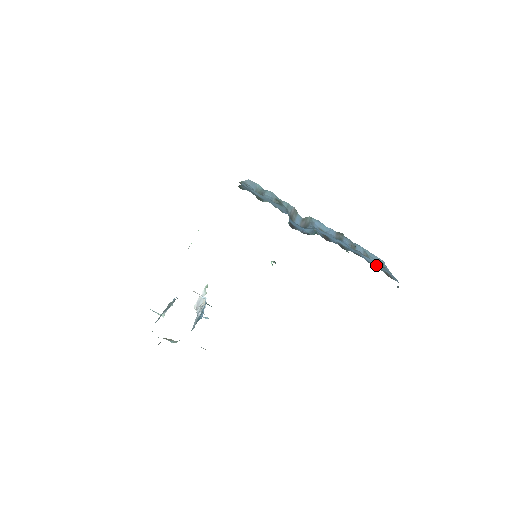
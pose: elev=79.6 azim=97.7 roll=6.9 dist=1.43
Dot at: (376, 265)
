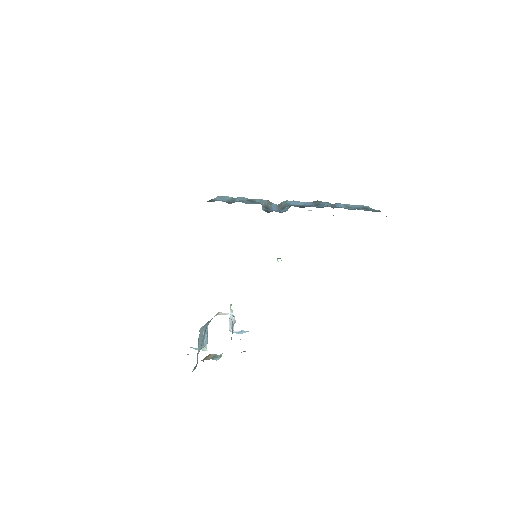
Dot at: occluded
